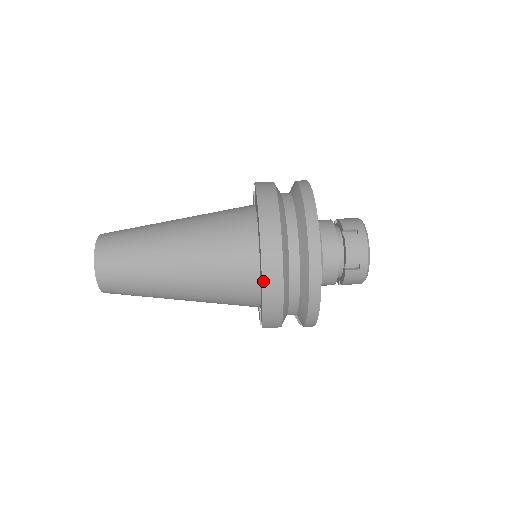
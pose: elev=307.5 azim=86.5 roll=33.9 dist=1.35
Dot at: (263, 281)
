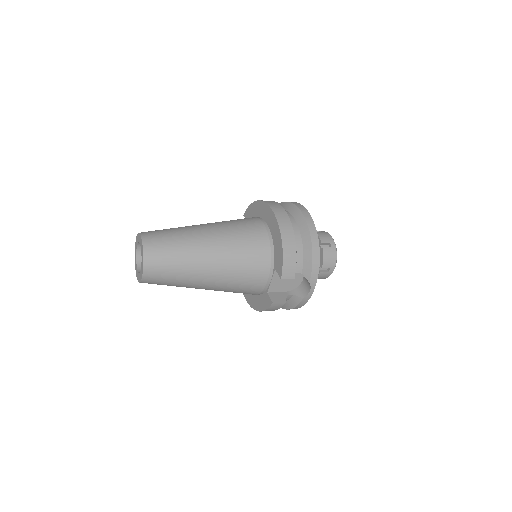
Dot at: (279, 223)
